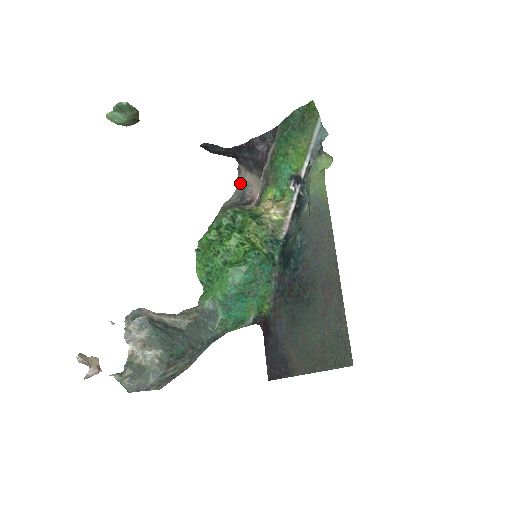
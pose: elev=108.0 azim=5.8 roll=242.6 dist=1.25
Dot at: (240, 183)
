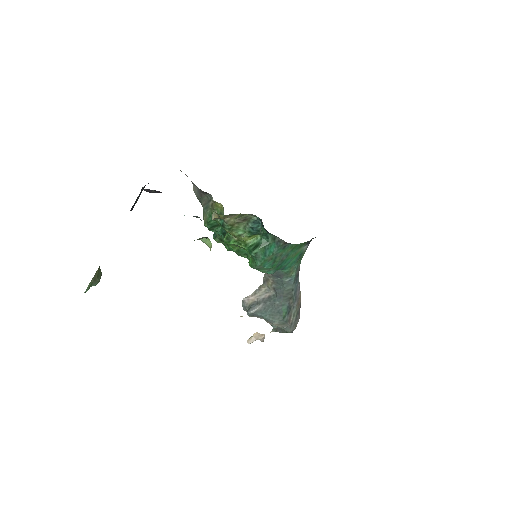
Dot at: (181, 171)
